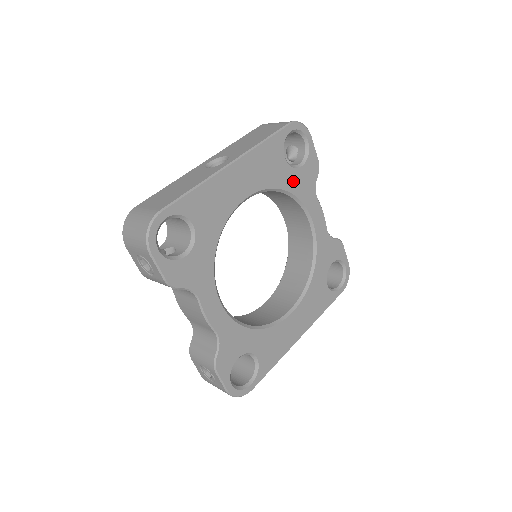
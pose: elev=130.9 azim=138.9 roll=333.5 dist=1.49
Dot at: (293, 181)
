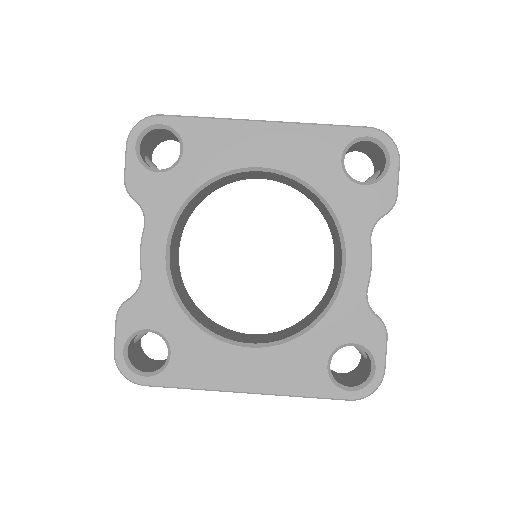
Dot at: (340, 193)
